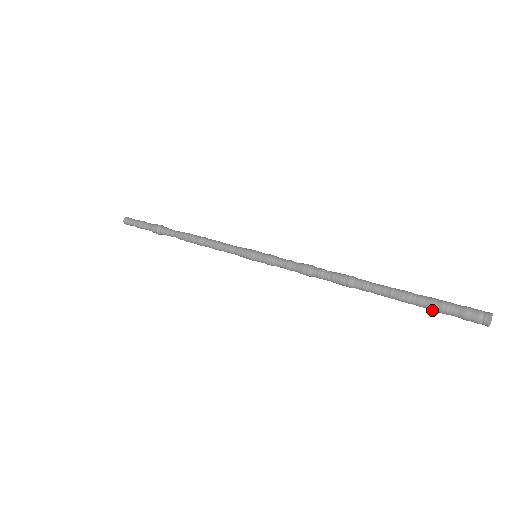
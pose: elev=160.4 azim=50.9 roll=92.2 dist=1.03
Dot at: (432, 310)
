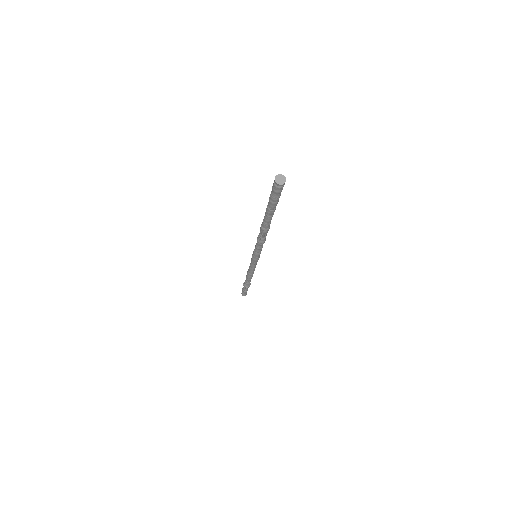
Dot at: (271, 202)
